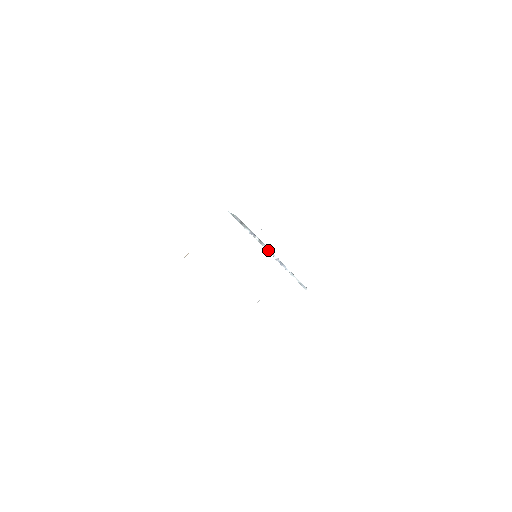
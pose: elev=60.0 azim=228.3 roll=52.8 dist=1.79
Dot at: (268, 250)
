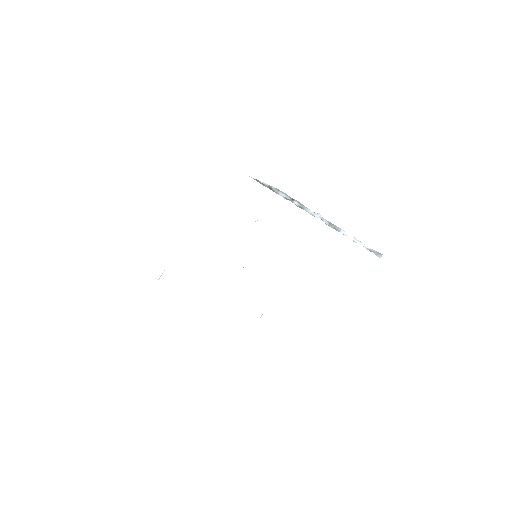
Dot at: (314, 215)
